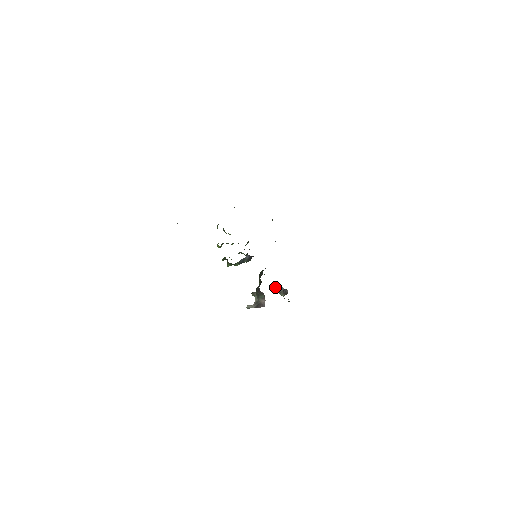
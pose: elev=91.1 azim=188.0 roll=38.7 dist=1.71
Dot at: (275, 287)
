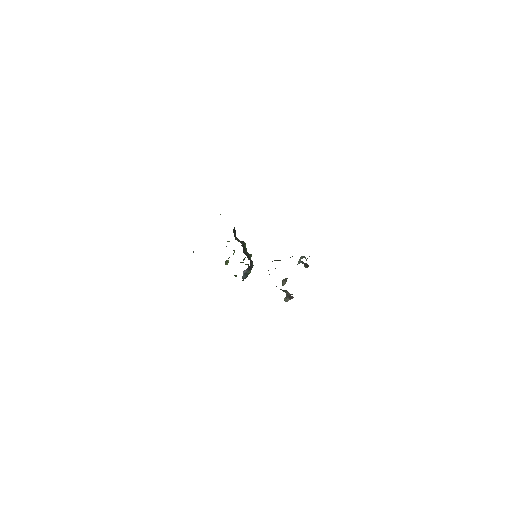
Dot at: occluded
